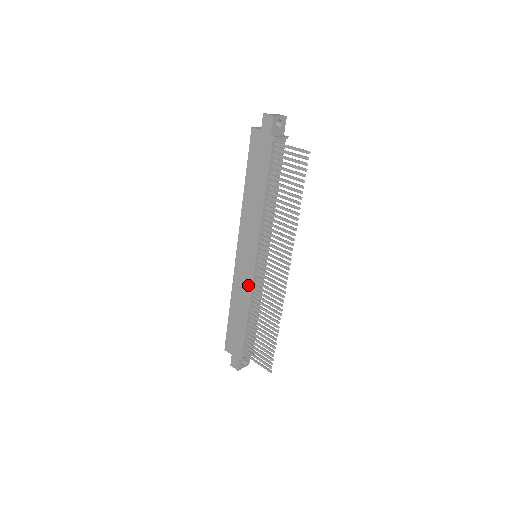
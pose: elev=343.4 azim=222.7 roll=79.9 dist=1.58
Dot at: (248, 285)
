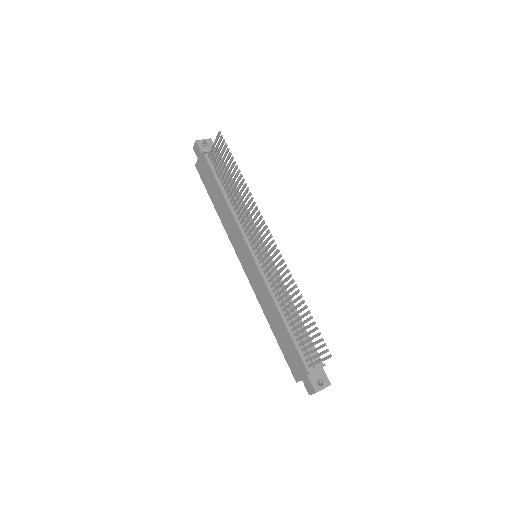
Dot at: (263, 285)
